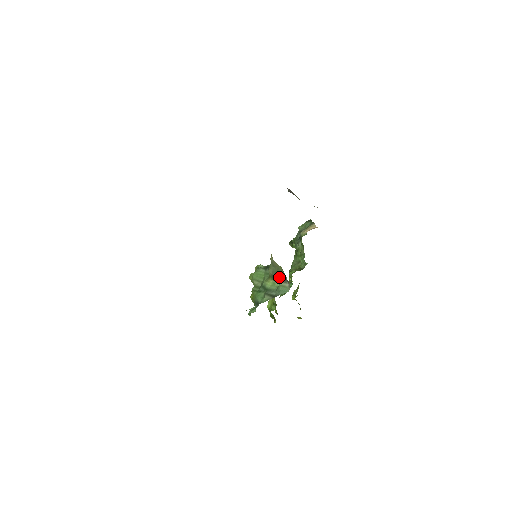
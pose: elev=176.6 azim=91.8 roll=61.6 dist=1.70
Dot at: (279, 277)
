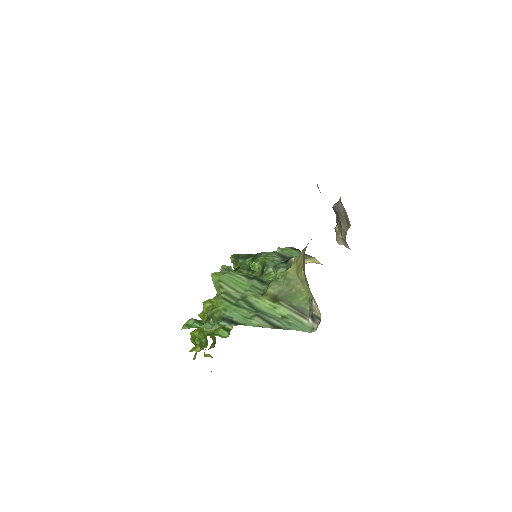
Dot at: (292, 304)
